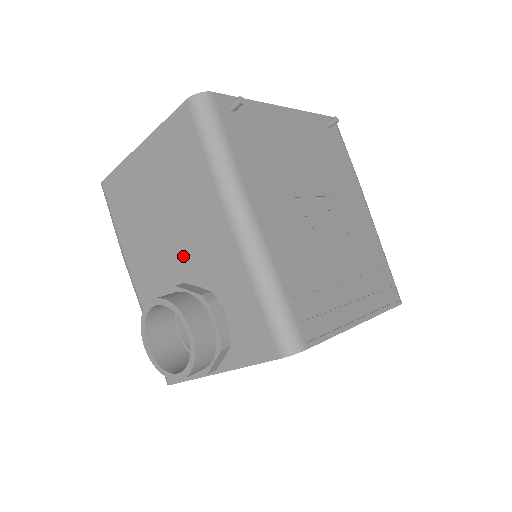
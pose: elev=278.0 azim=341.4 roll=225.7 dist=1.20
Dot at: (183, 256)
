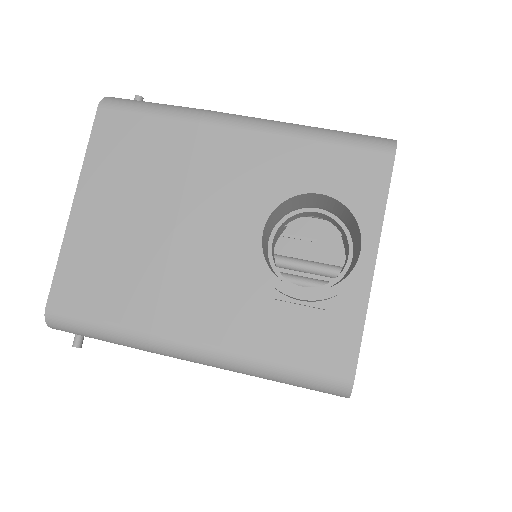
Dot at: (223, 219)
